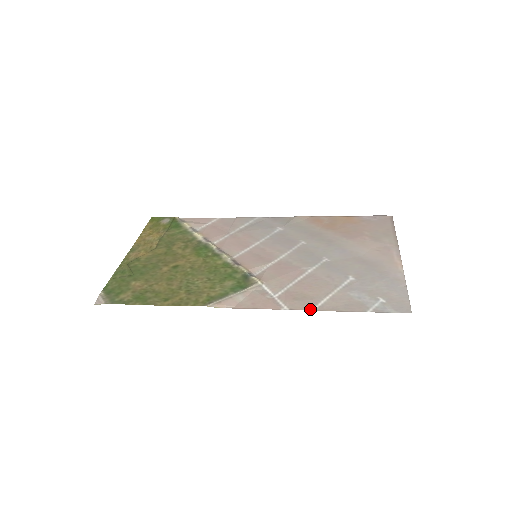
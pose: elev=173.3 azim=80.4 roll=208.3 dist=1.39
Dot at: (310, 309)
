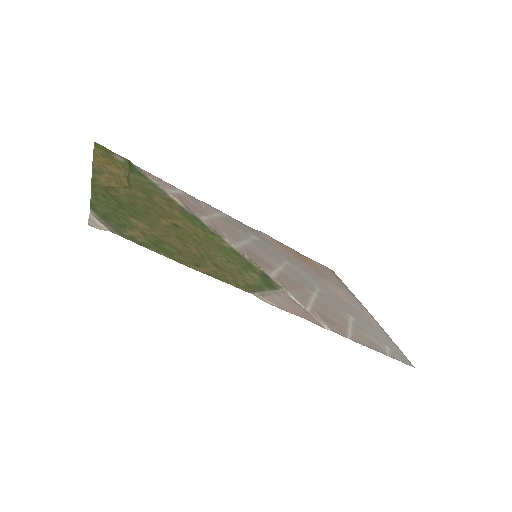
Dot at: (347, 337)
